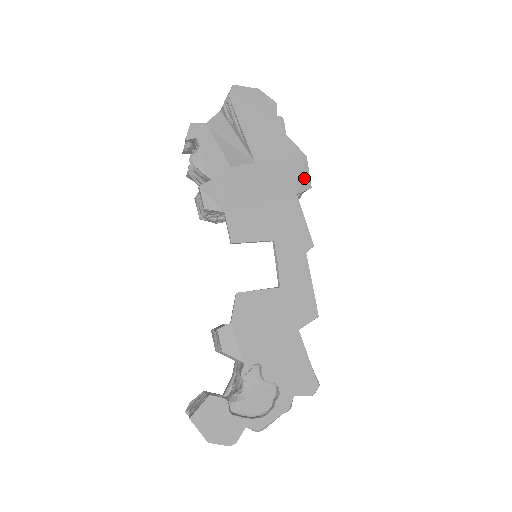
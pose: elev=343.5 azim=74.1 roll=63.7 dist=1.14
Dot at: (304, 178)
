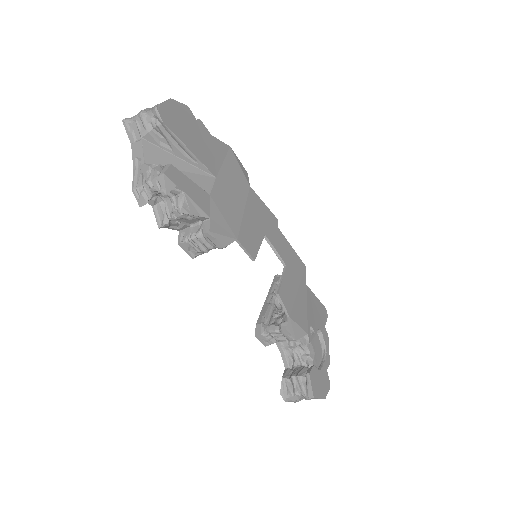
Dot at: (242, 168)
